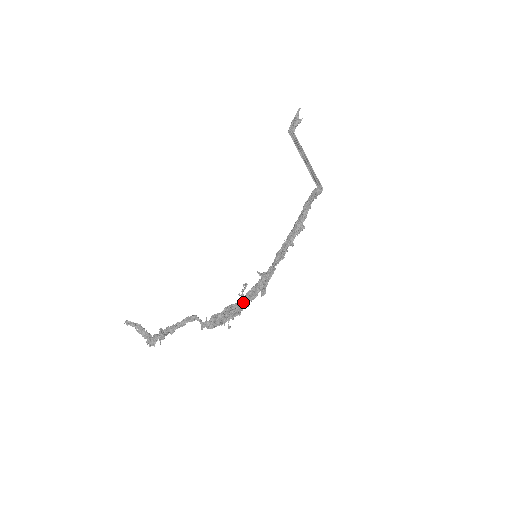
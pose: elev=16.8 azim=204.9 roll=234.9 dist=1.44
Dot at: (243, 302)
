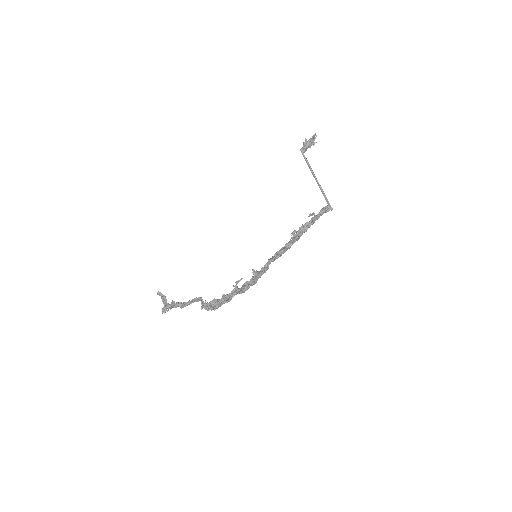
Dot at: (234, 292)
